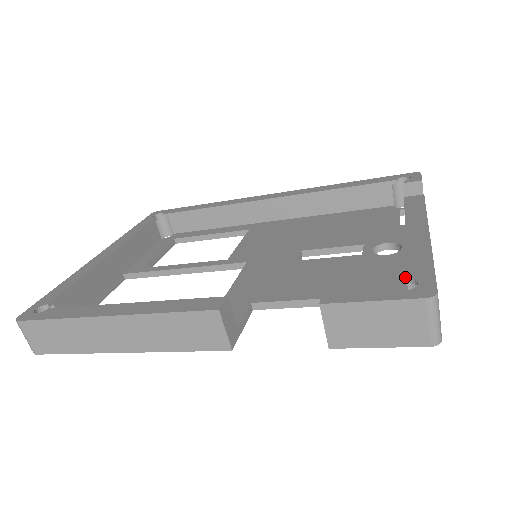
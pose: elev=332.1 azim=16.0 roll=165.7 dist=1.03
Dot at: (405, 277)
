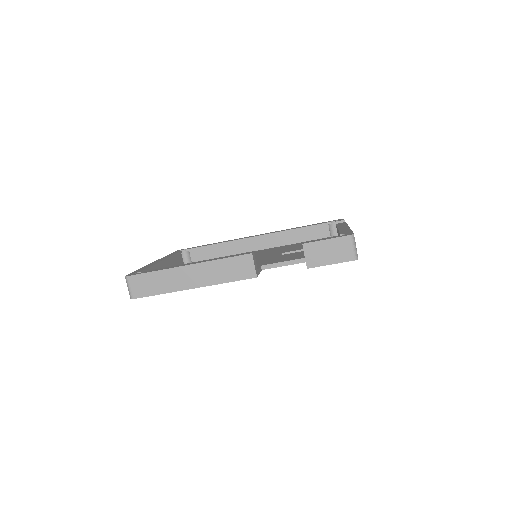
Dot at: occluded
